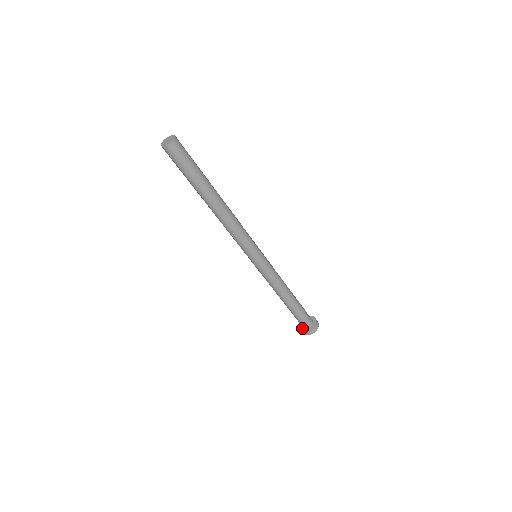
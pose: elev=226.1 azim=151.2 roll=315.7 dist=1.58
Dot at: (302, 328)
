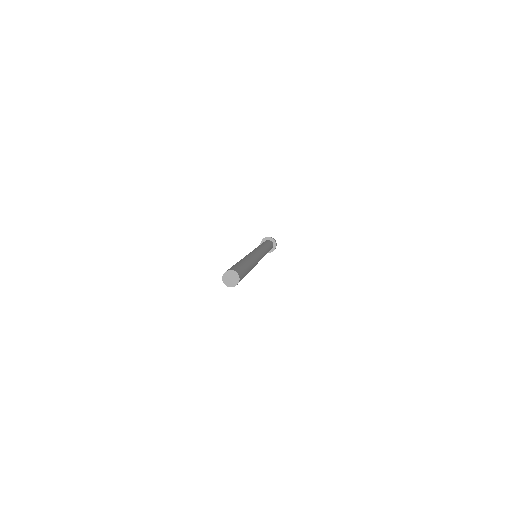
Dot at: occluded
